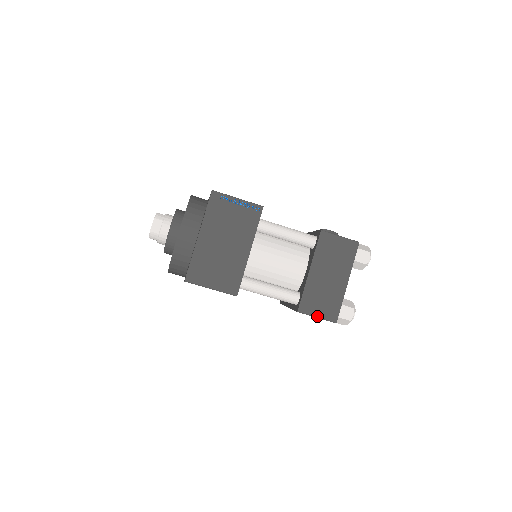
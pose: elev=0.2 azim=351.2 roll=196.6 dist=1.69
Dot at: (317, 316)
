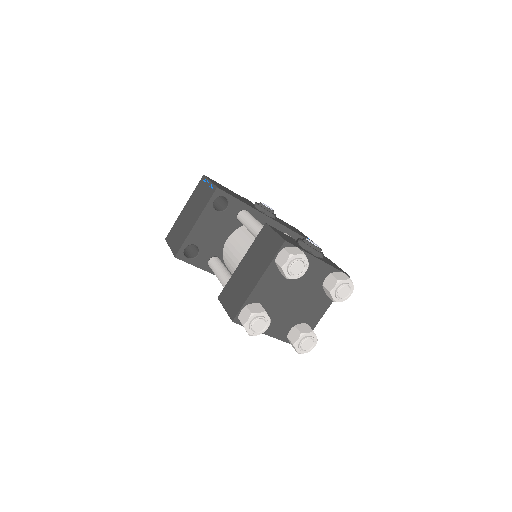
Dot at: (225, 308)
